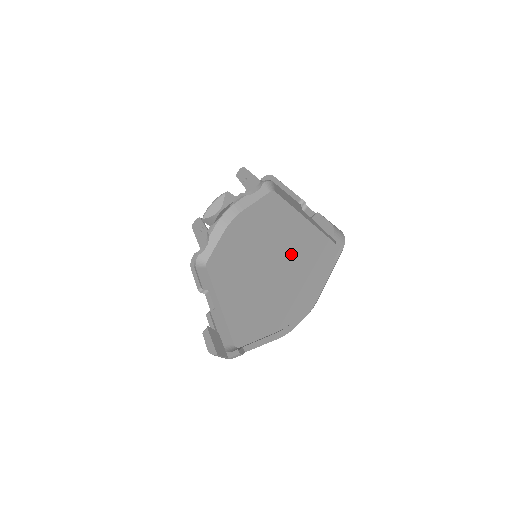
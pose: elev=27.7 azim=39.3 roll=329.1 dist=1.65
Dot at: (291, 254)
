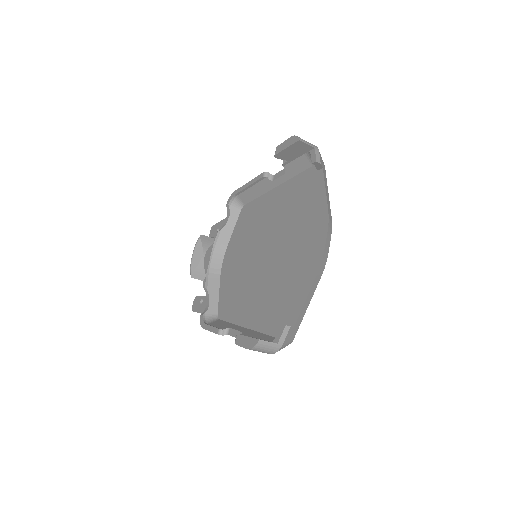
Dot at: (284, 217)
